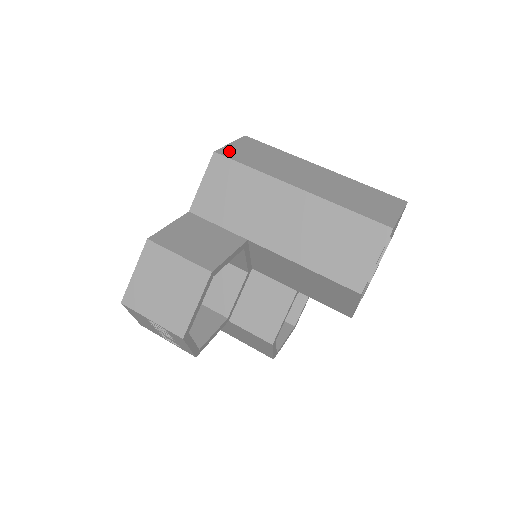
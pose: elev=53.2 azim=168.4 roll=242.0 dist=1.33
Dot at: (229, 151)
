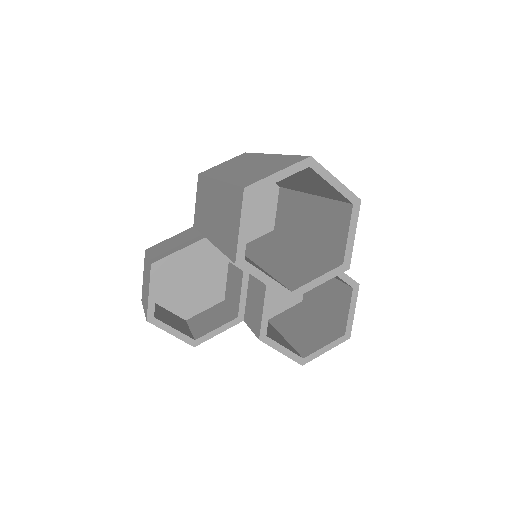
Dot at: (210, 170)
